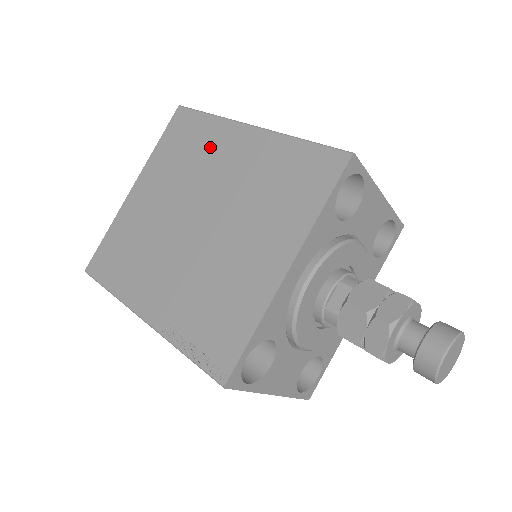
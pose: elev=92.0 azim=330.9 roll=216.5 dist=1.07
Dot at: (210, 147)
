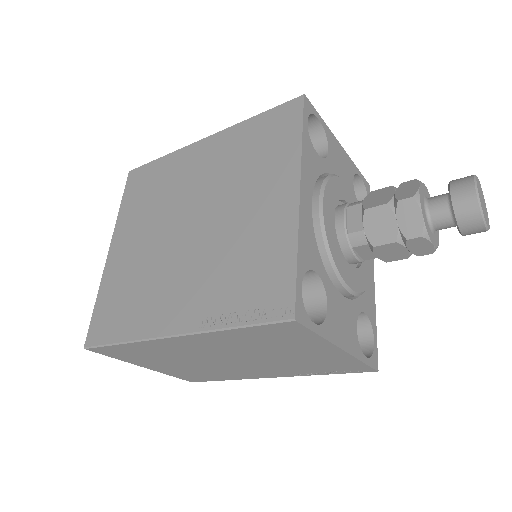
Dot at: (174, 174)
